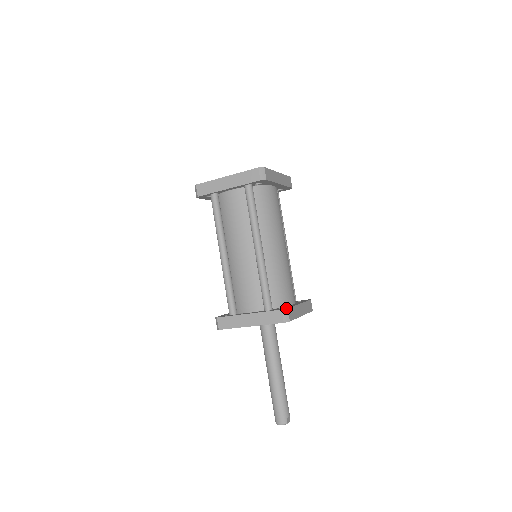
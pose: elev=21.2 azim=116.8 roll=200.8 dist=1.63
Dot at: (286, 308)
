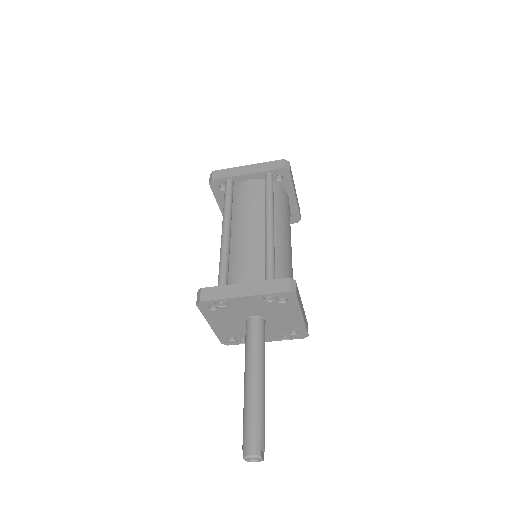
Dot at: (294, 280)
